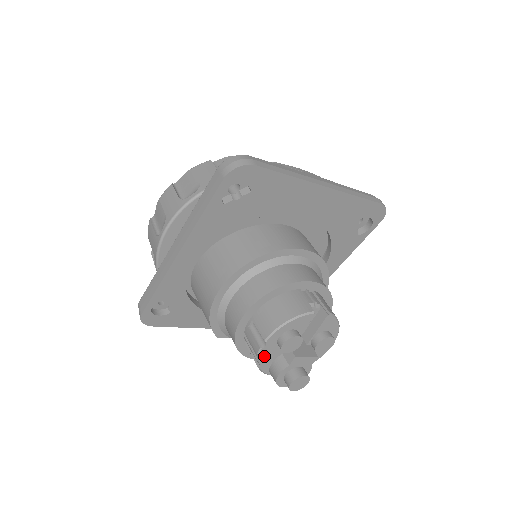
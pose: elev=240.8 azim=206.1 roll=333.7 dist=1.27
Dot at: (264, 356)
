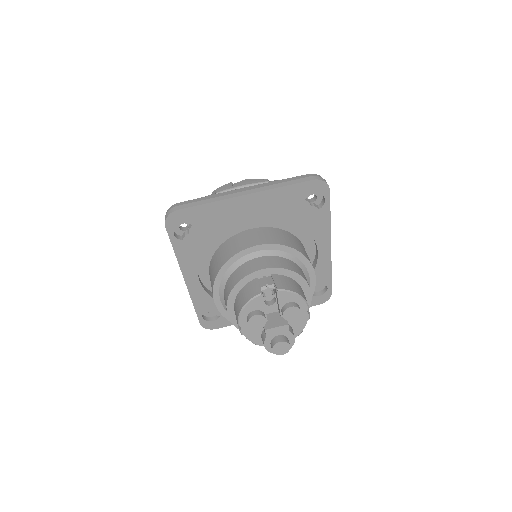
Dot at: (248, 335)
